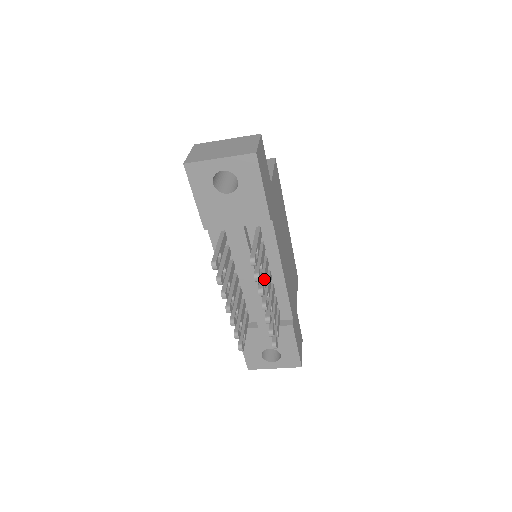
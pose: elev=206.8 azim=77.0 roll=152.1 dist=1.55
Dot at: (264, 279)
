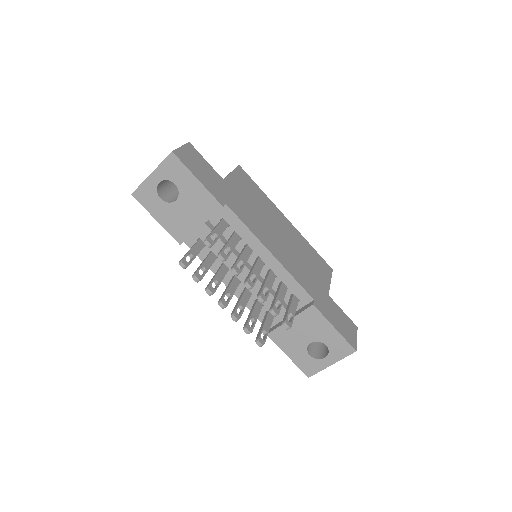
Dot at: (241, 261)
